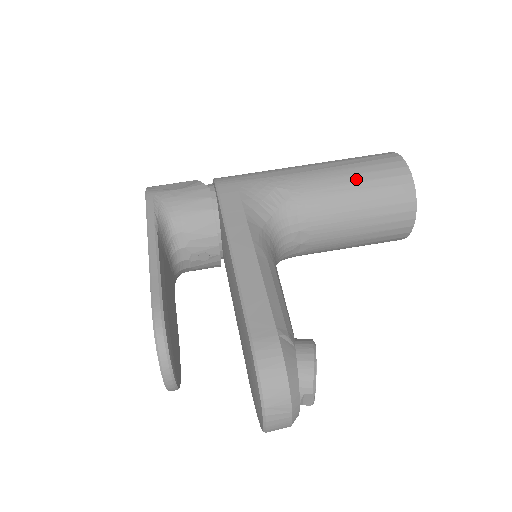
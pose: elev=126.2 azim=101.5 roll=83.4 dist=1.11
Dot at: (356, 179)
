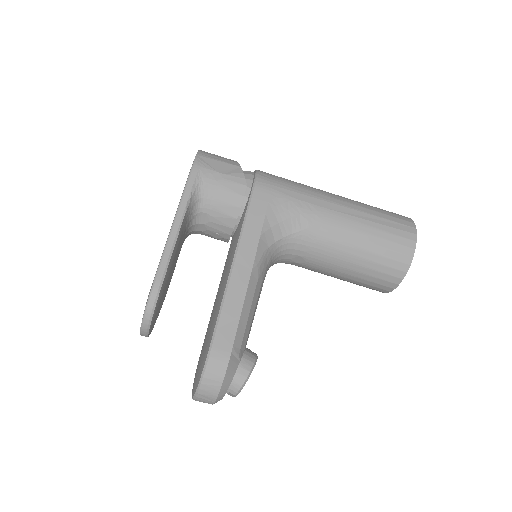
Dot at: (367, 239)
